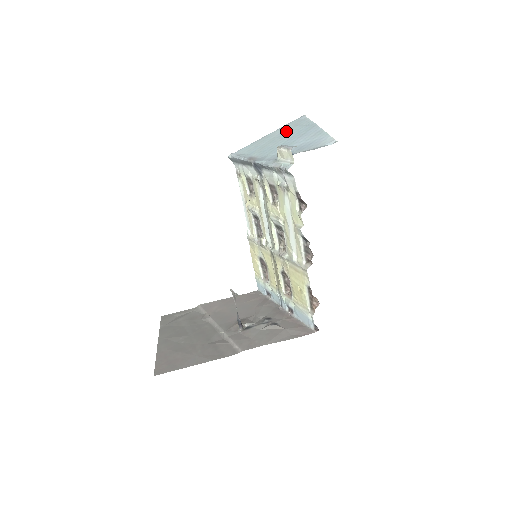
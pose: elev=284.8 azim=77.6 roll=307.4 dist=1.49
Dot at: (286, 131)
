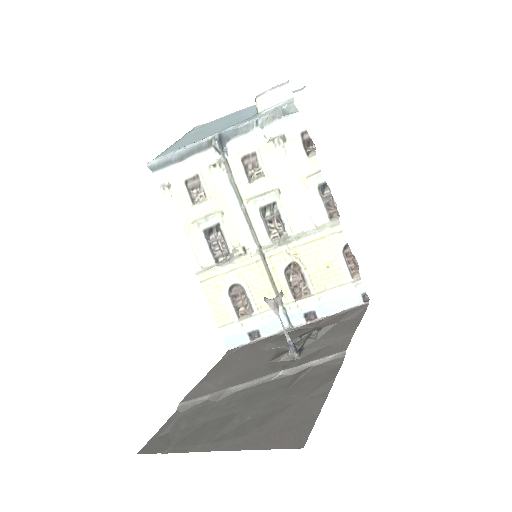
Dot at: (201, 130)
